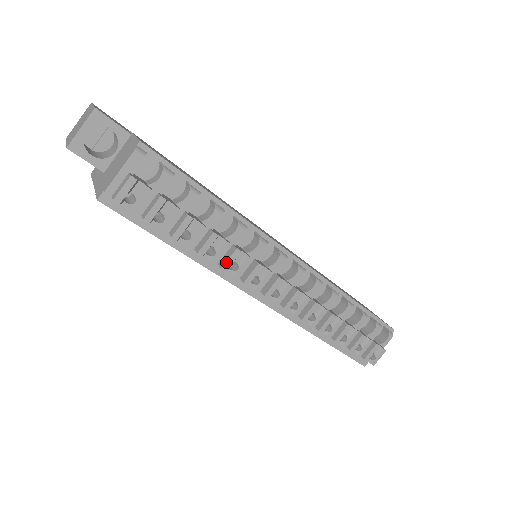
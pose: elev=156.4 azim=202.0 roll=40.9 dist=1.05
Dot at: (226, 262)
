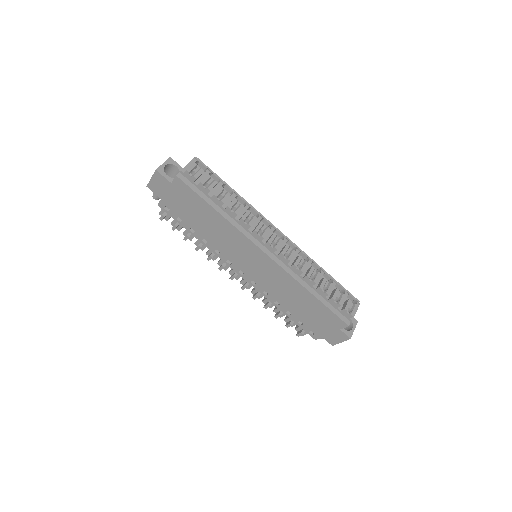
Dot at: (243, 215)
